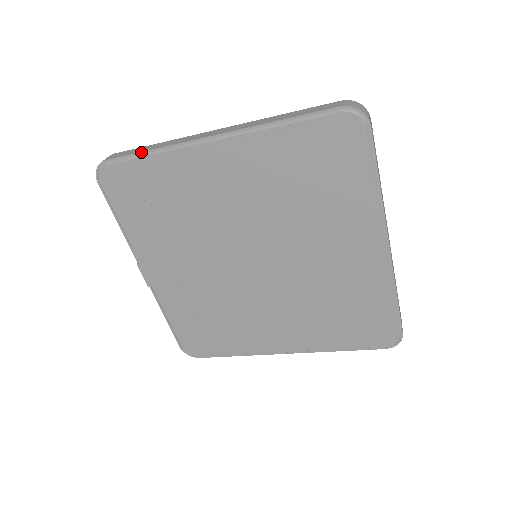
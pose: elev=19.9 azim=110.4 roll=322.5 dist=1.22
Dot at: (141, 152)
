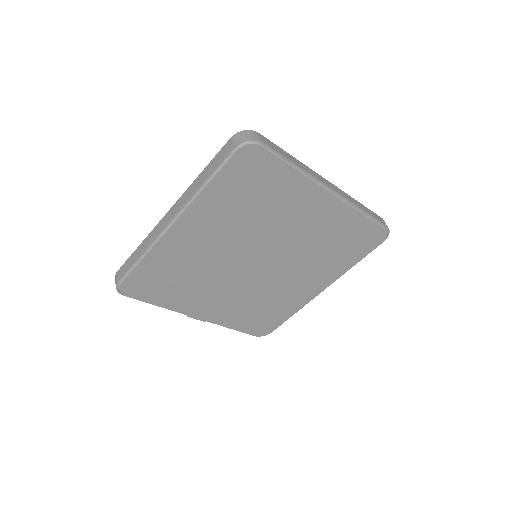
Dot at: (135, 261)
